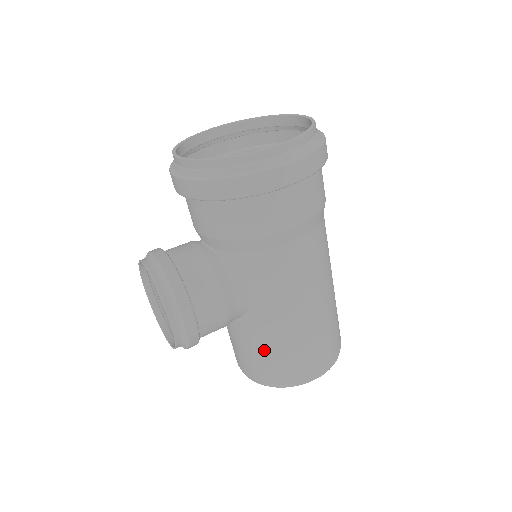
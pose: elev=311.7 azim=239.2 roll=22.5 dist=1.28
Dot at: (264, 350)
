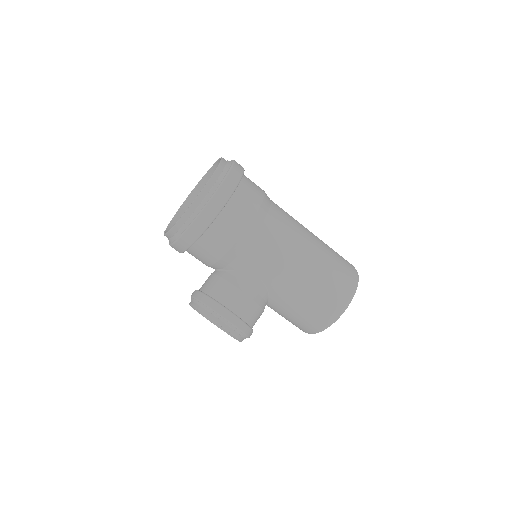
Dot at: (299, 308)
